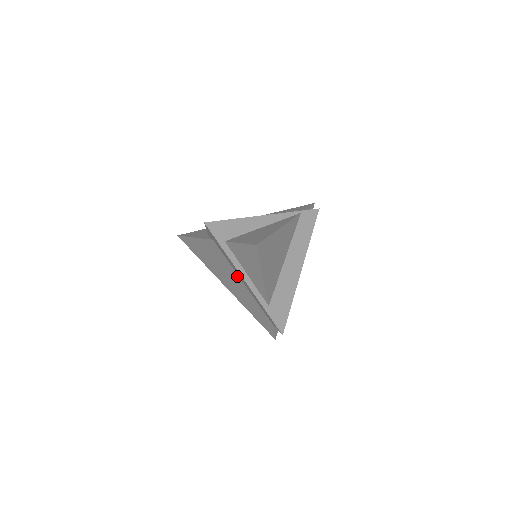
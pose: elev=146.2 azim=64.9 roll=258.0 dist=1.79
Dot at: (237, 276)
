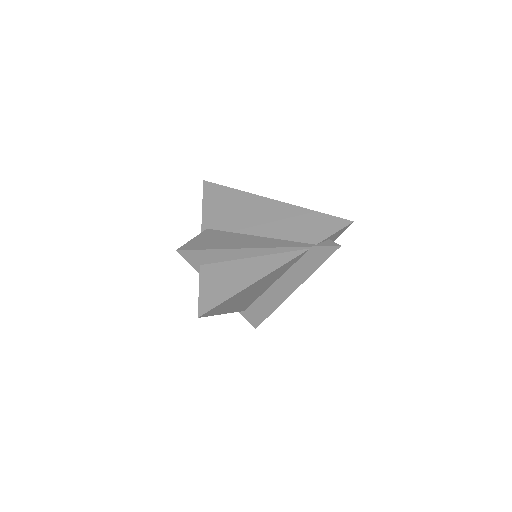
Dot at: occluded
